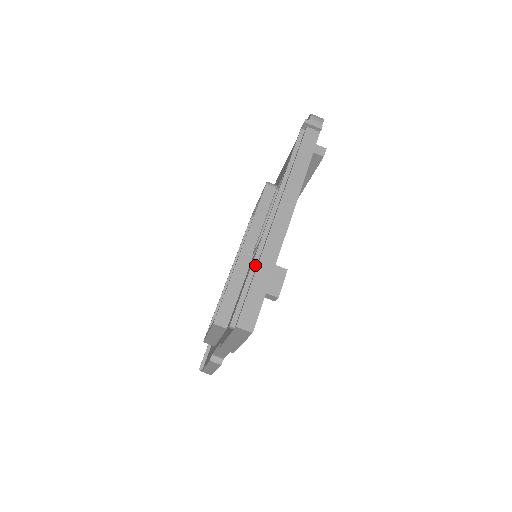
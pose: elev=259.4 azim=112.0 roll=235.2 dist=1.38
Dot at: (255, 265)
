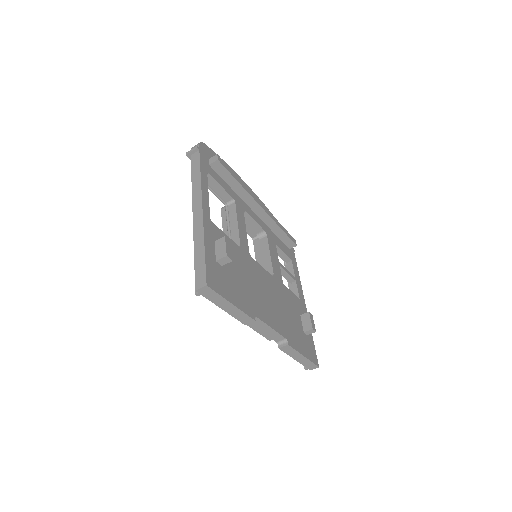
Dot at: occluded
